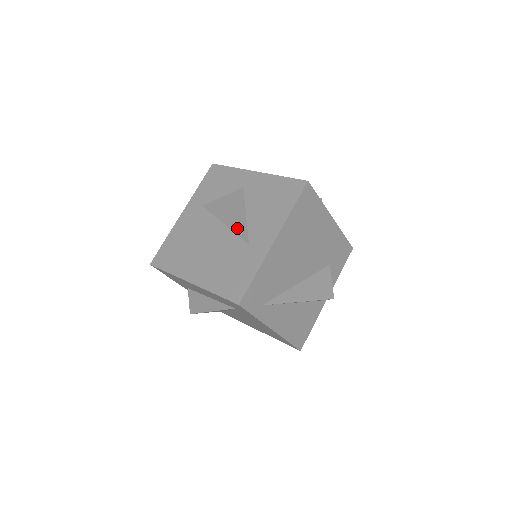
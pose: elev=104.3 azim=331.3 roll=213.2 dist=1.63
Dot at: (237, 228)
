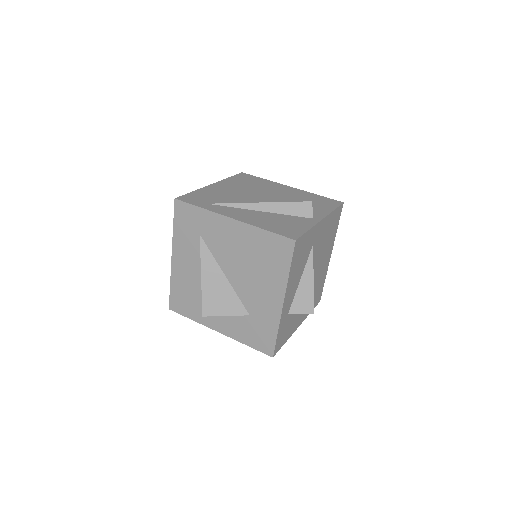
Dot at: occluded
